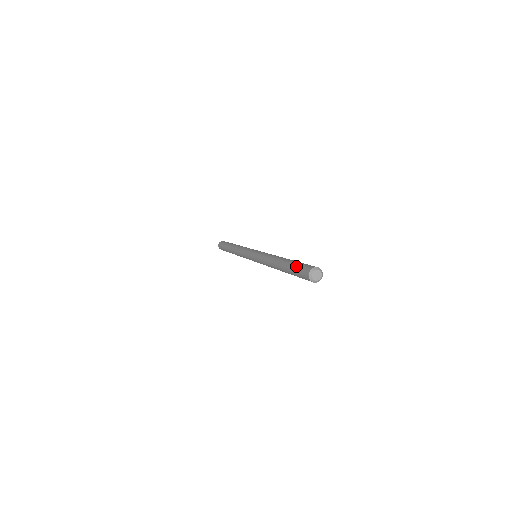
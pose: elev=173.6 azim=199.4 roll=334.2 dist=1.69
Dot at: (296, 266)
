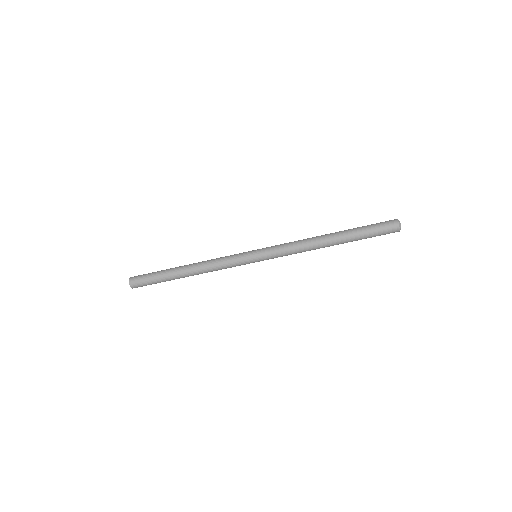
Dot at: (370, 225)
